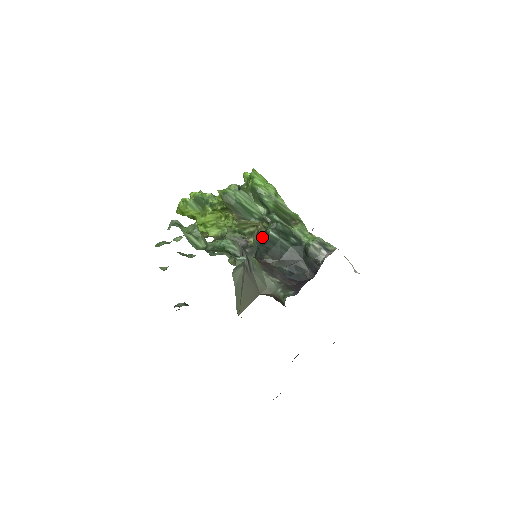
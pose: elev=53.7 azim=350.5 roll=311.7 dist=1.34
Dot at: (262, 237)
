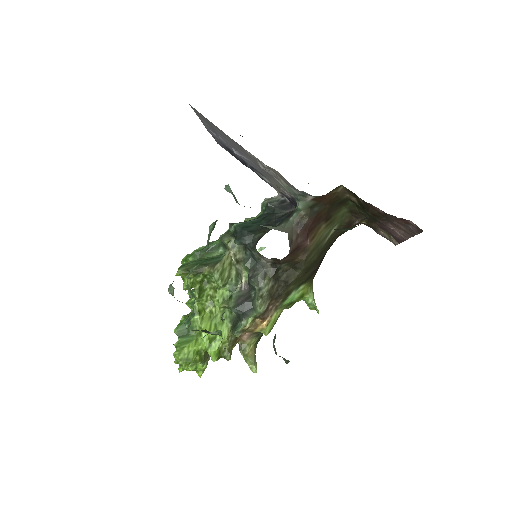
Dot at: (236, 235)
